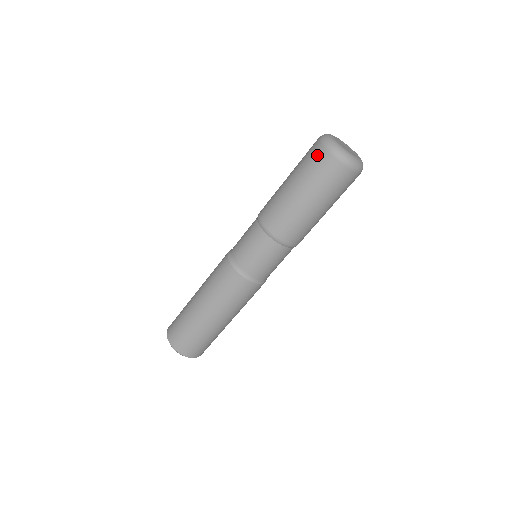
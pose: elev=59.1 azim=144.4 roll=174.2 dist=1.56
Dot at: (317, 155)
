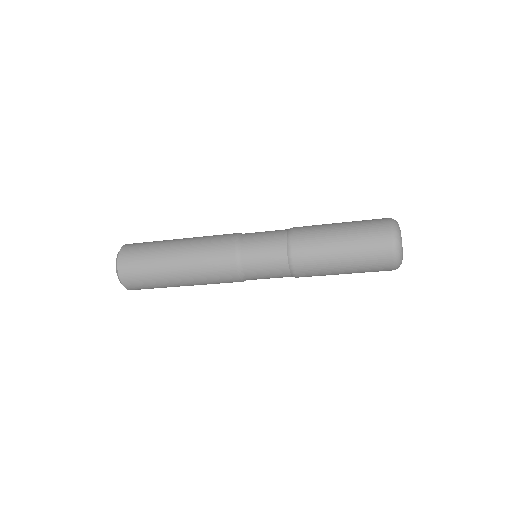
Dot at: (381, 232)
